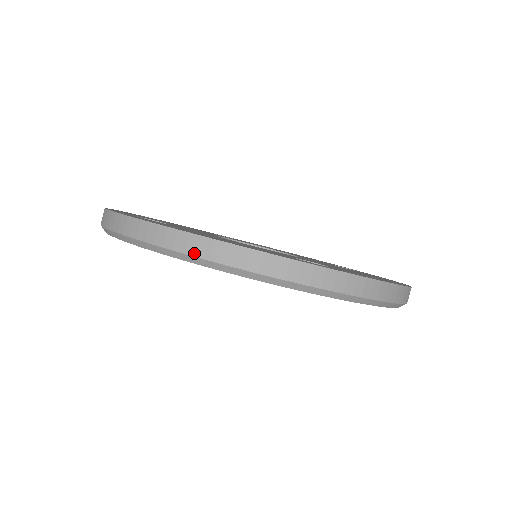
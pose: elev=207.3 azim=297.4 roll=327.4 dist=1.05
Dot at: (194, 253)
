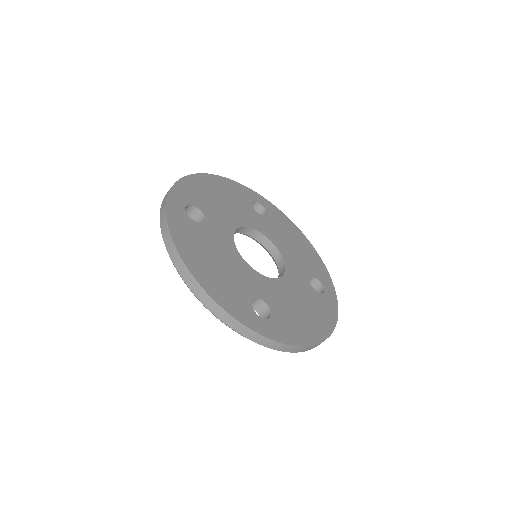
Dot at: (188, 284)
